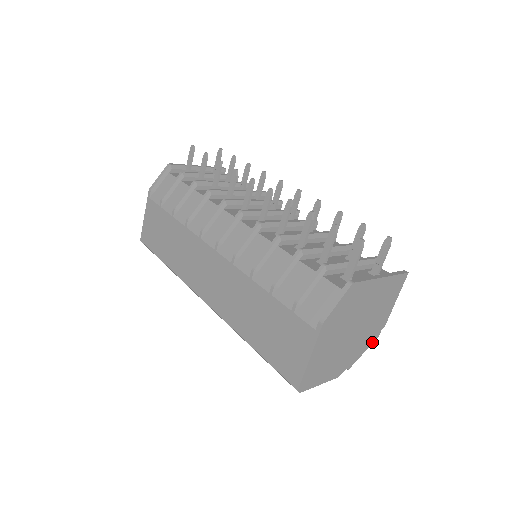
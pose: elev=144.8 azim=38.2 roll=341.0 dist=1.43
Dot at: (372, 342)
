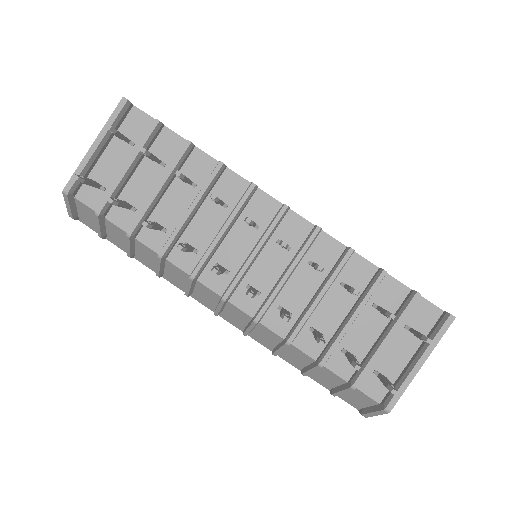
Dot at: occluded
